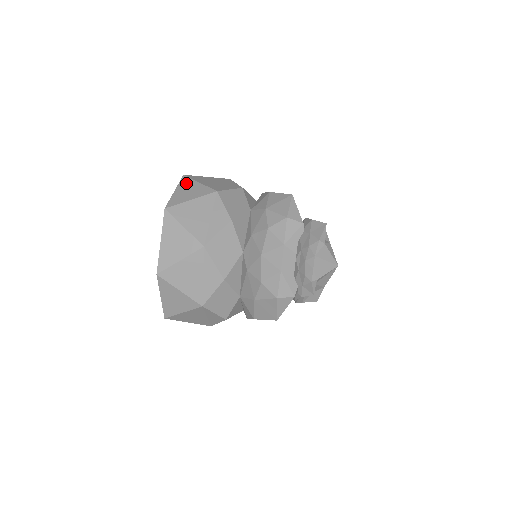
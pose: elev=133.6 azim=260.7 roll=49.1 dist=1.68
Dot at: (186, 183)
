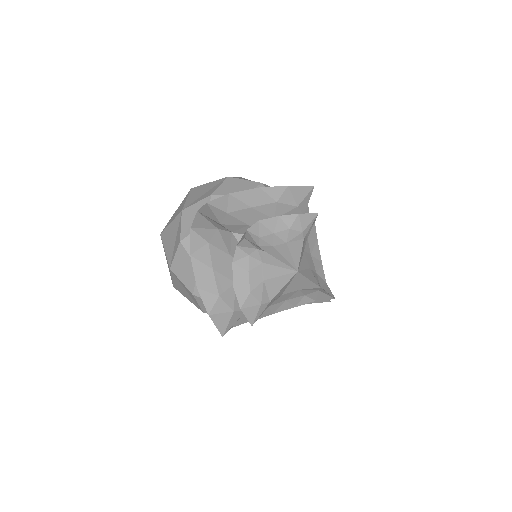
Dot at: occluded
